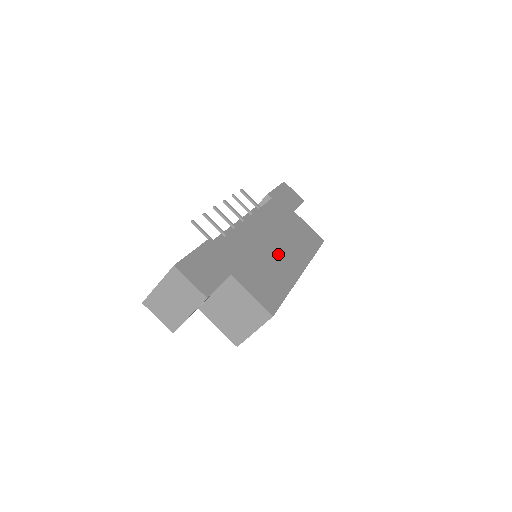
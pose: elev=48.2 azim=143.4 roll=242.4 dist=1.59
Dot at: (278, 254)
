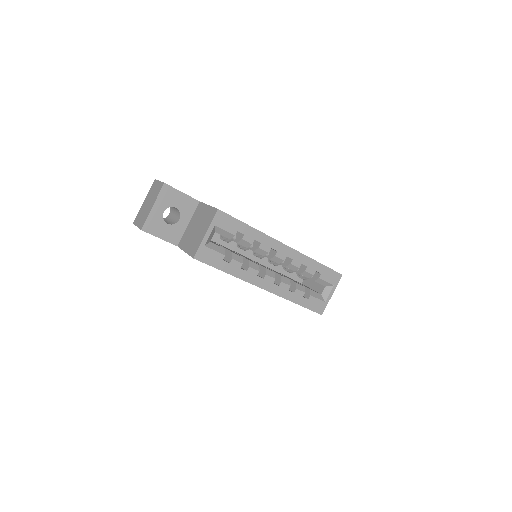
Dot at: occluded
